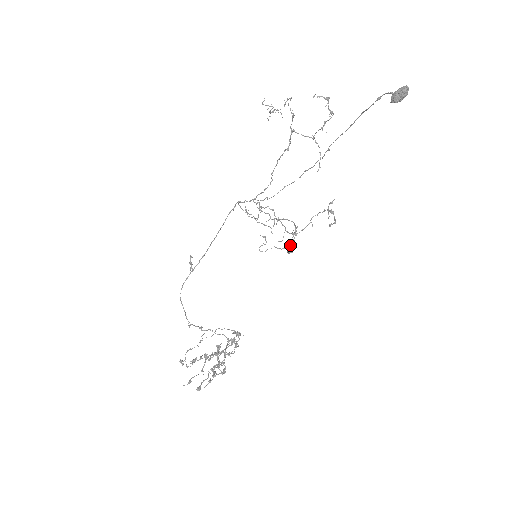
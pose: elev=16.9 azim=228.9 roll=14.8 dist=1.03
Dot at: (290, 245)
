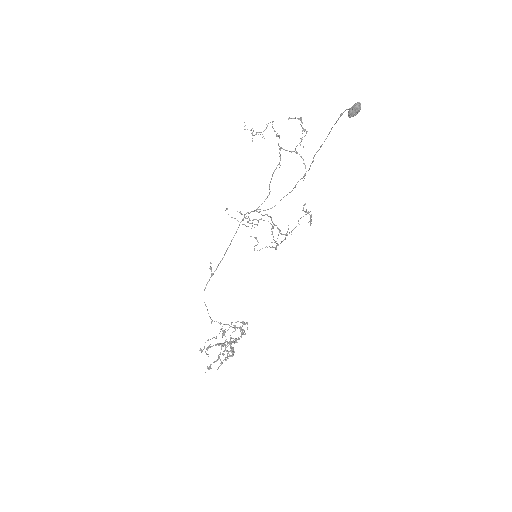
Dot at: occluded
